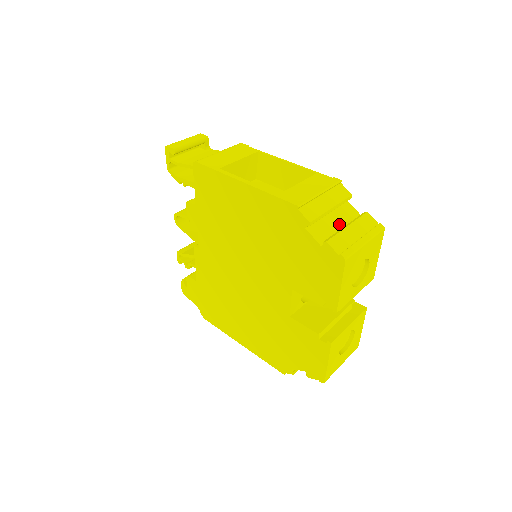
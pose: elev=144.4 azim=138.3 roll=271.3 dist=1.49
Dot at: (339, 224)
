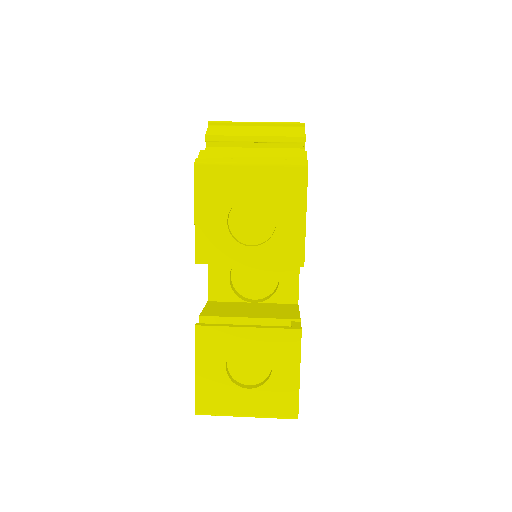
Dot at: occluded
